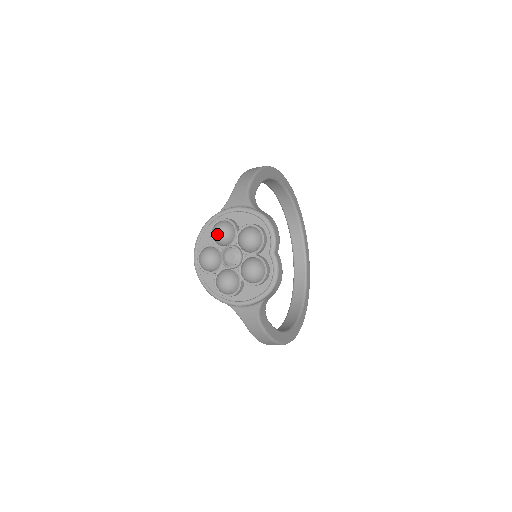
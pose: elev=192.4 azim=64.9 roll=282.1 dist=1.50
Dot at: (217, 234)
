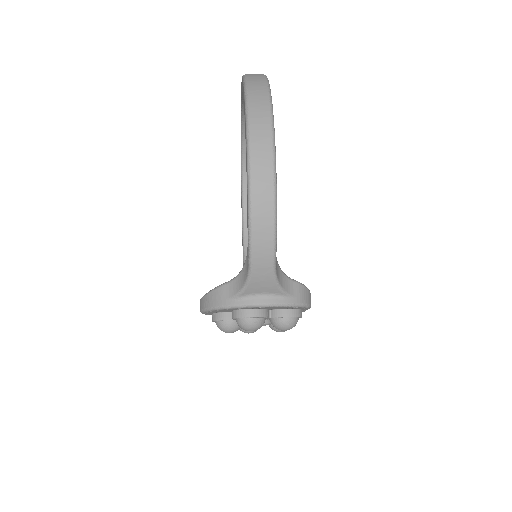
Dot at: occluded
